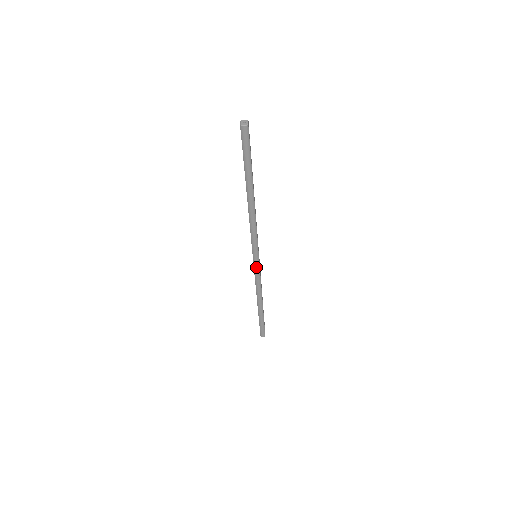
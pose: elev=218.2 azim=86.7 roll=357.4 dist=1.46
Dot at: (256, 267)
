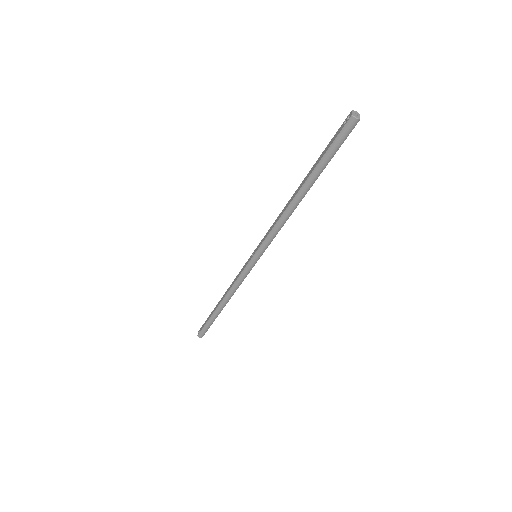
Dot at: (249, 267)
